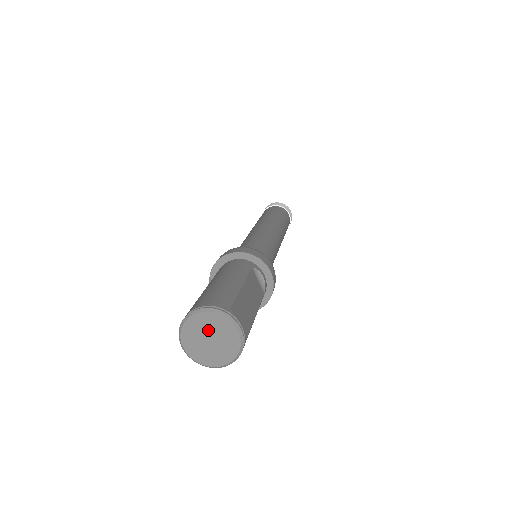
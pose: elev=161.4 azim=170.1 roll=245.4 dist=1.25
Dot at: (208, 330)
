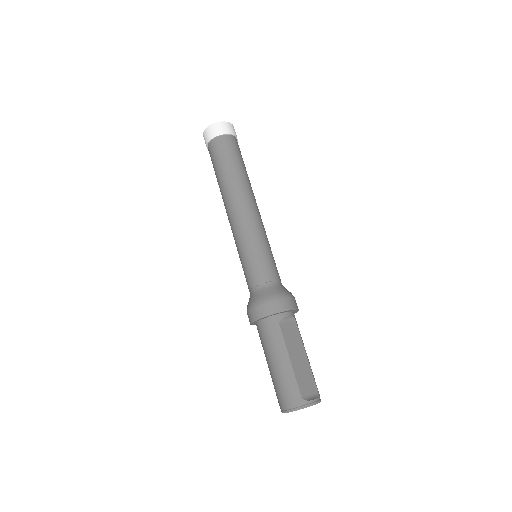
Dot at: occluded
